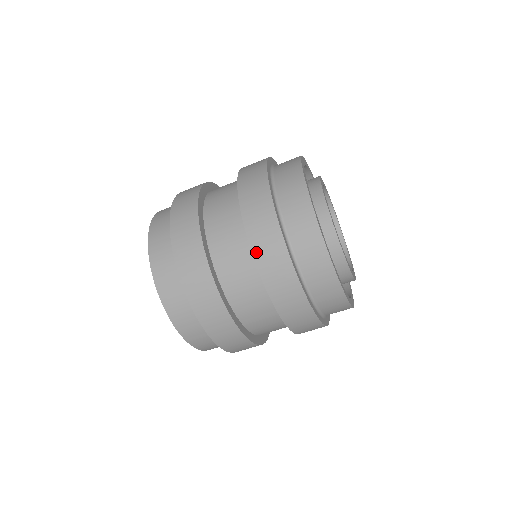
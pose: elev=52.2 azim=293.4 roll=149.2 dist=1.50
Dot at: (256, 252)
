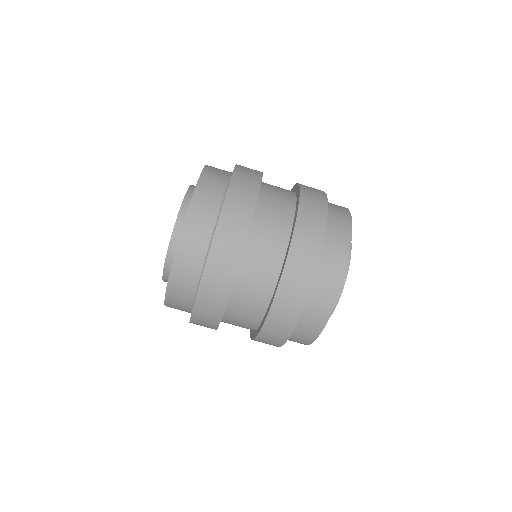
Dot at: (303, 192)
